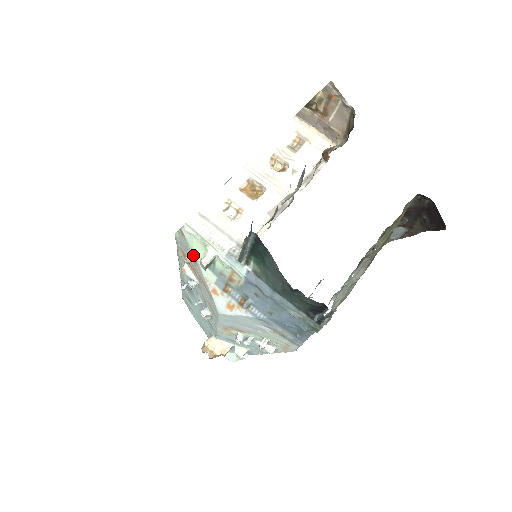
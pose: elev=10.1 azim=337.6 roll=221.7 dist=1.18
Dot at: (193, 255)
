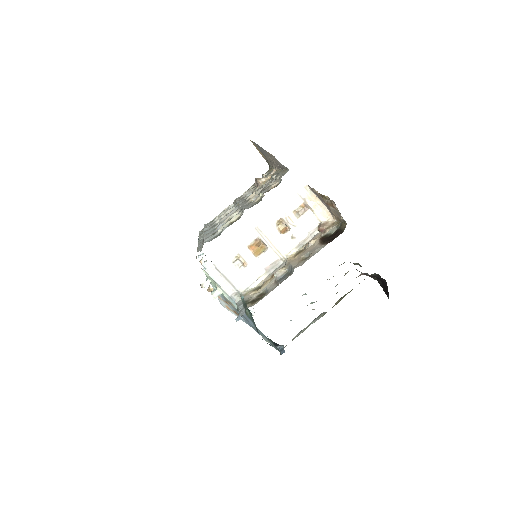
Dot at: (207, 283)
